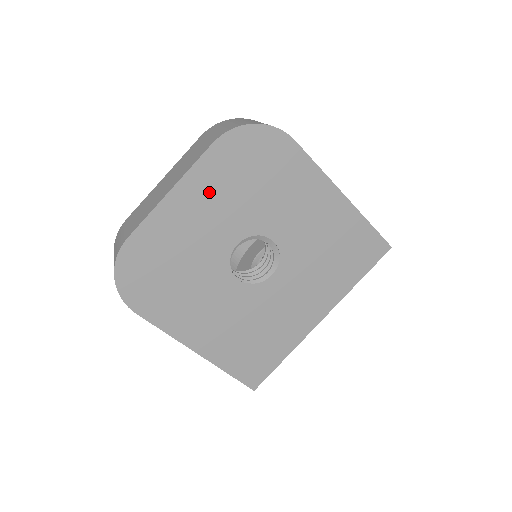
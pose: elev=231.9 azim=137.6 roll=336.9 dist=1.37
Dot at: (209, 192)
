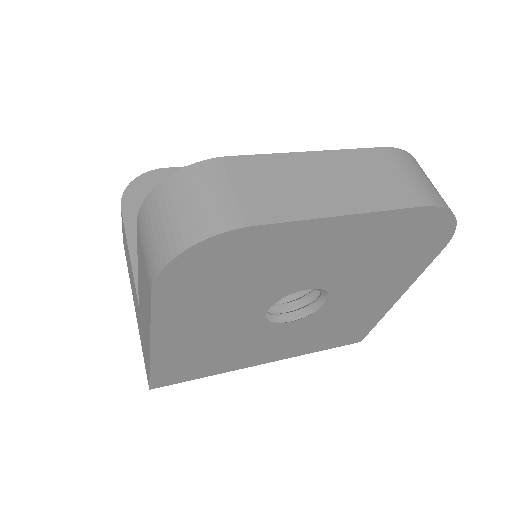
Dot at: (359, 239)
